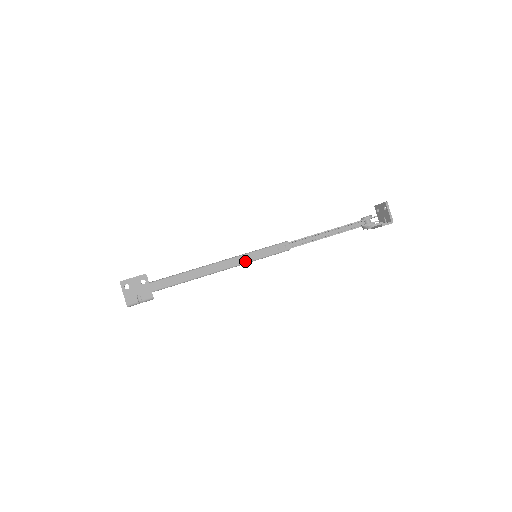
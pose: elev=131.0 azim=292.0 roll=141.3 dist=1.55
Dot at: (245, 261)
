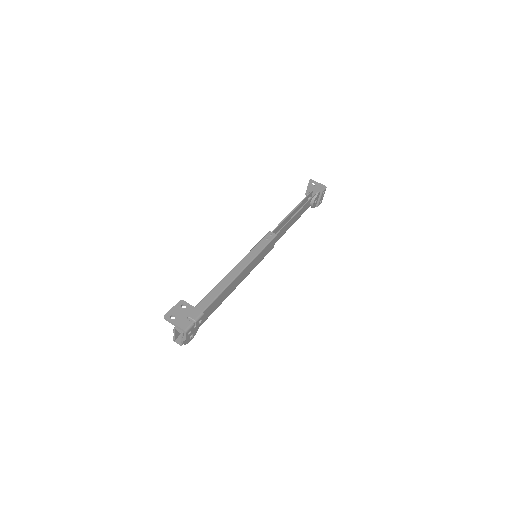
Dot at: (251, 258)
